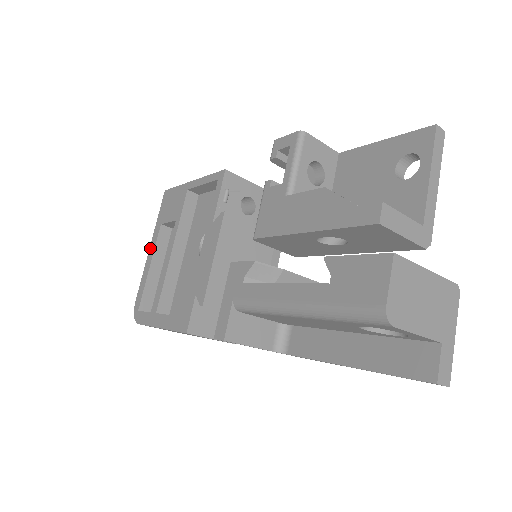
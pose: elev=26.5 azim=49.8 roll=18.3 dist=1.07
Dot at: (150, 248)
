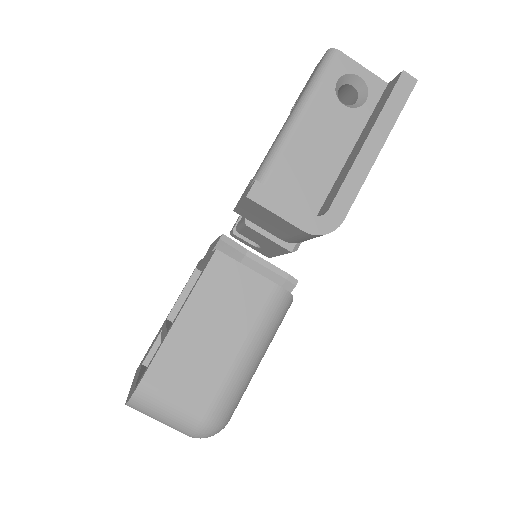
Dot at: (133, 382)
